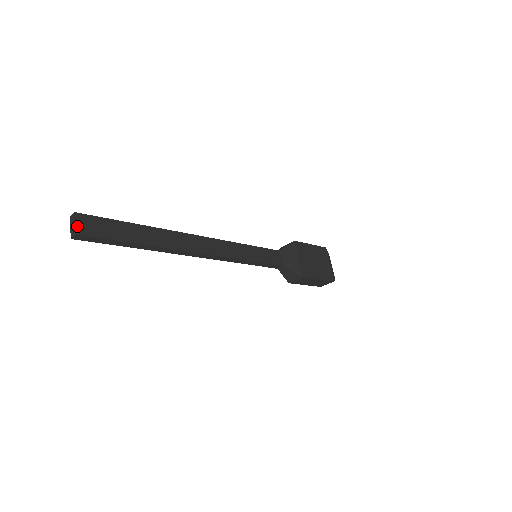
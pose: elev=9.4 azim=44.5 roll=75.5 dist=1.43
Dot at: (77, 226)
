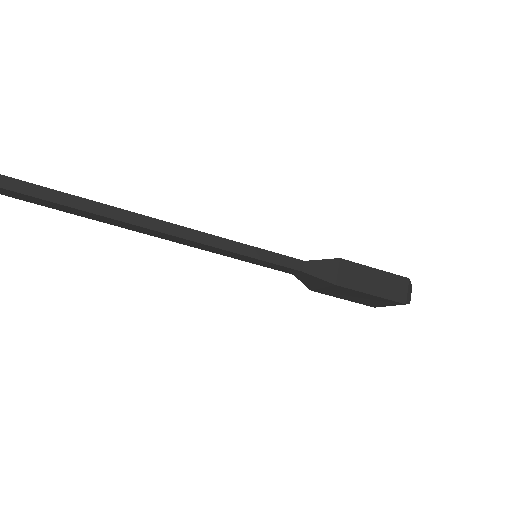
Dot at: out of frame
